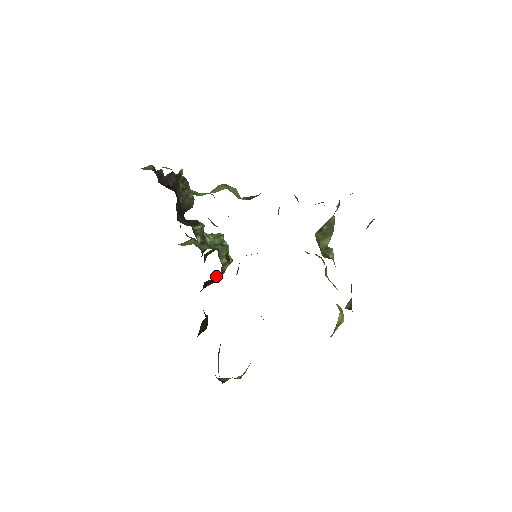
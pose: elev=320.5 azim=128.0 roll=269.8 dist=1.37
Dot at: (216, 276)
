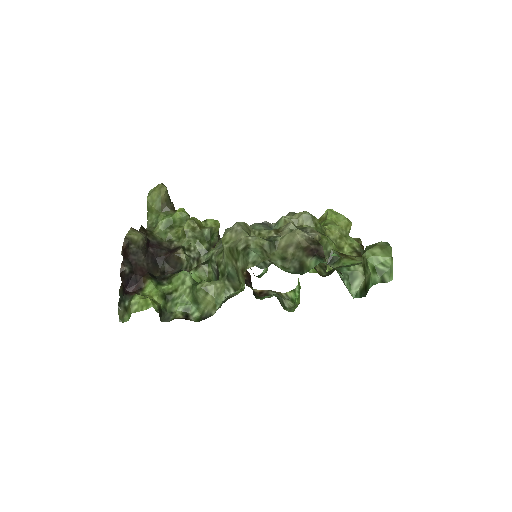
Dot at: occluded
